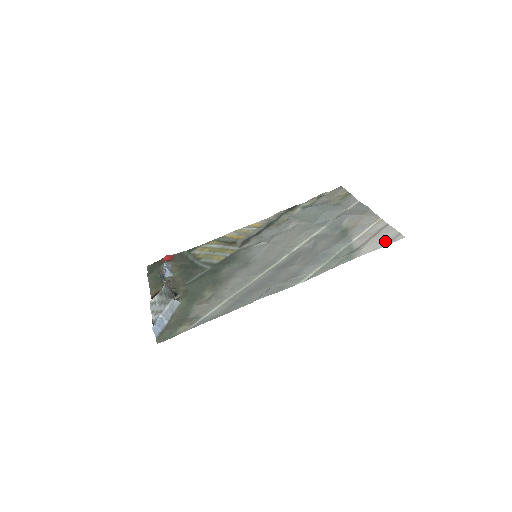
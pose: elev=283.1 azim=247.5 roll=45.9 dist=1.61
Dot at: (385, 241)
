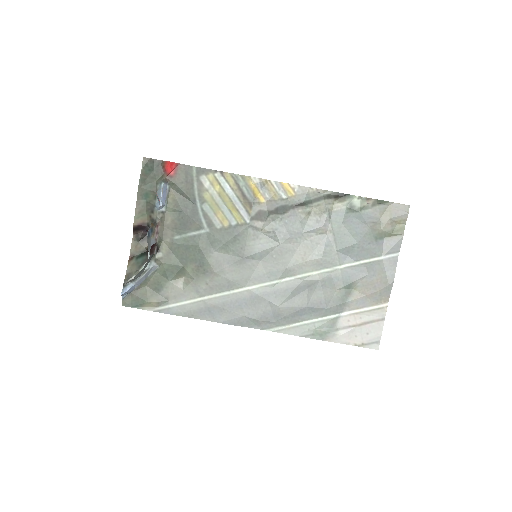
Dot at: (362, 341)
